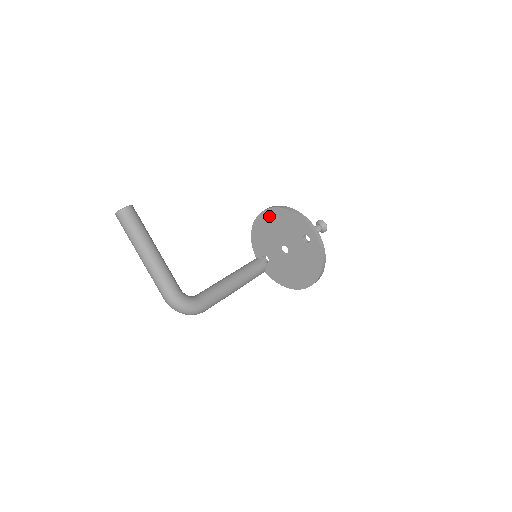
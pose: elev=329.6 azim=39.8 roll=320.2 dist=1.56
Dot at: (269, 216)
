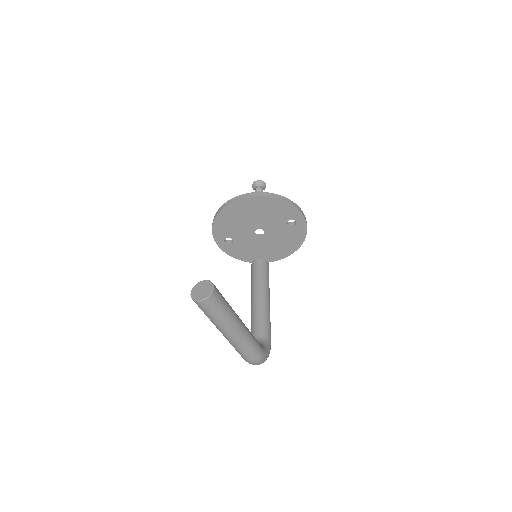
Dot at: (248, 204)
